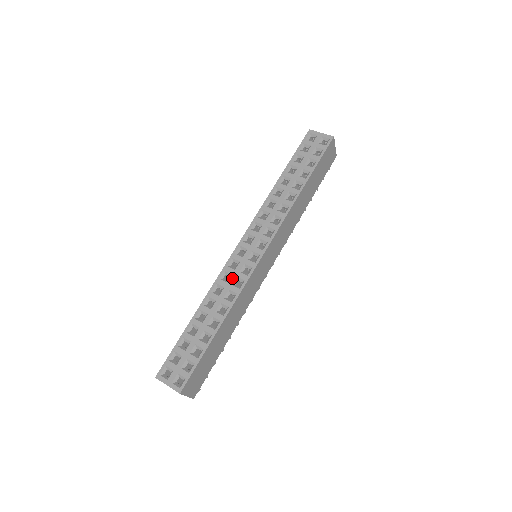
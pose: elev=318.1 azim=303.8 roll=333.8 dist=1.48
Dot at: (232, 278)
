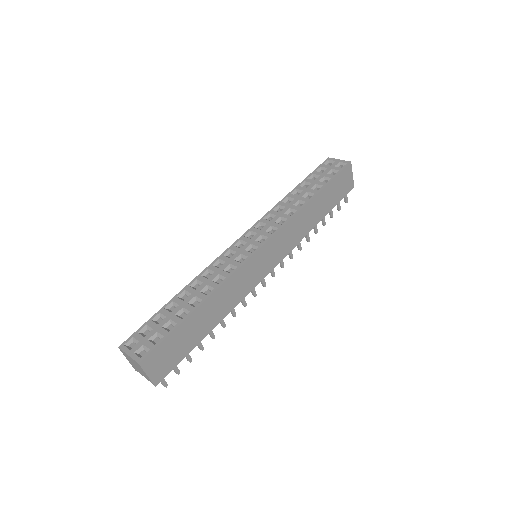
Dot at: (225, 265)
